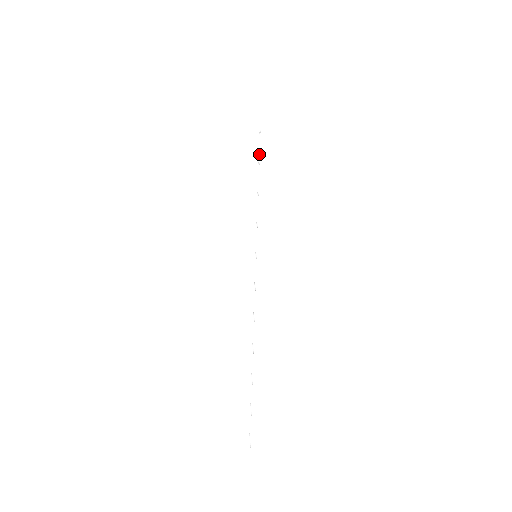
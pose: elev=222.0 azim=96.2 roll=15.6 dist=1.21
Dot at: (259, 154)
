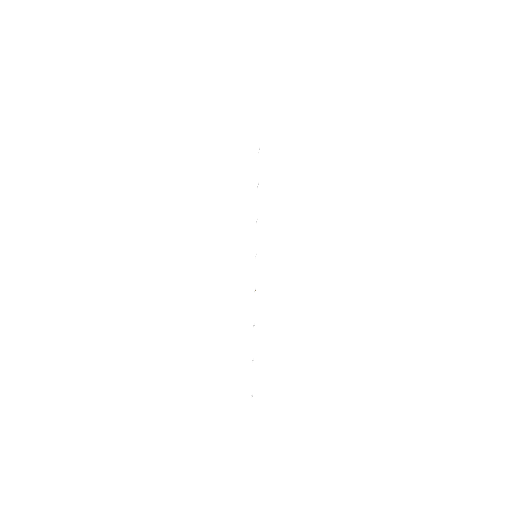
Dot at: (258, 159)
